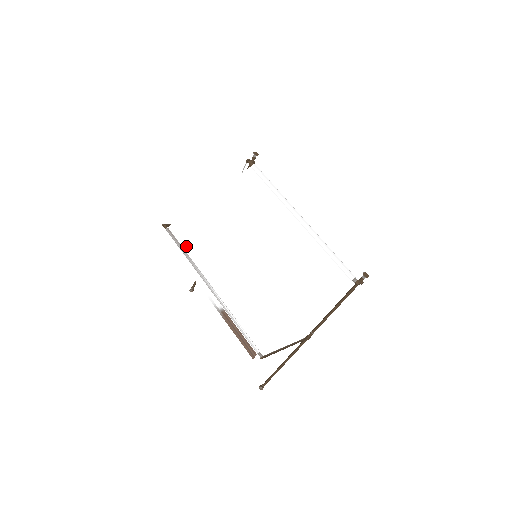
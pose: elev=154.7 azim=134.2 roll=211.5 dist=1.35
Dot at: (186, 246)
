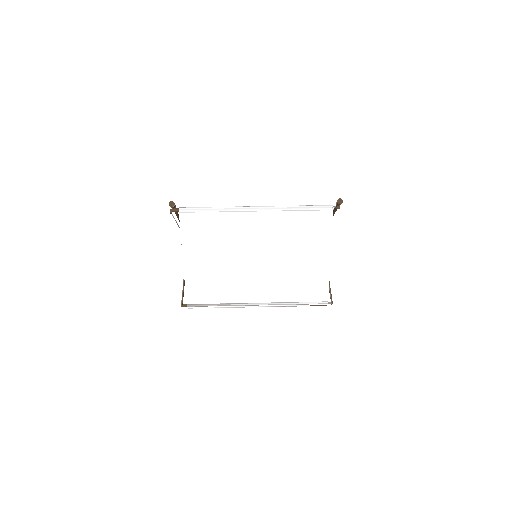
Dot at: (213, 302)
